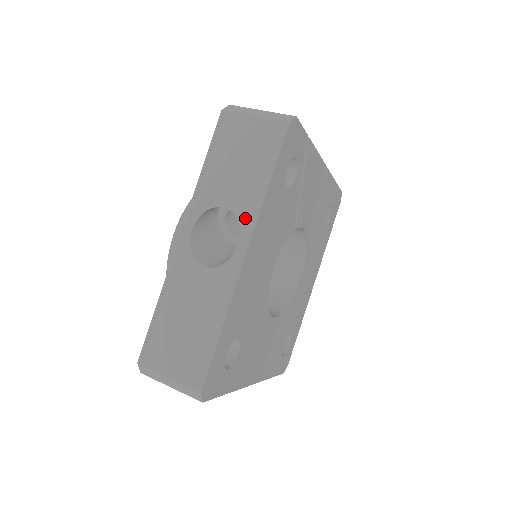
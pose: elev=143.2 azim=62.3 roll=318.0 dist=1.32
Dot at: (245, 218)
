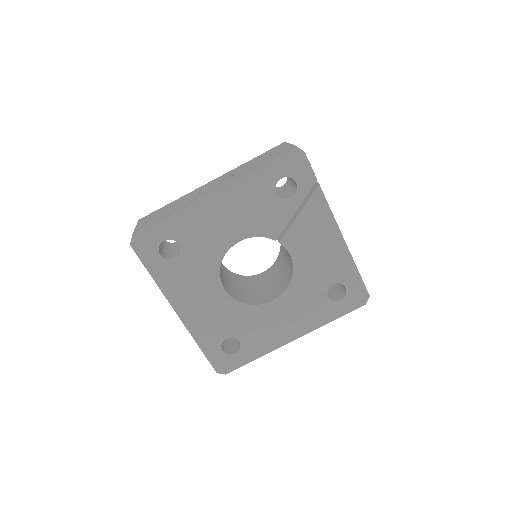
Dot at: (233, 179)
